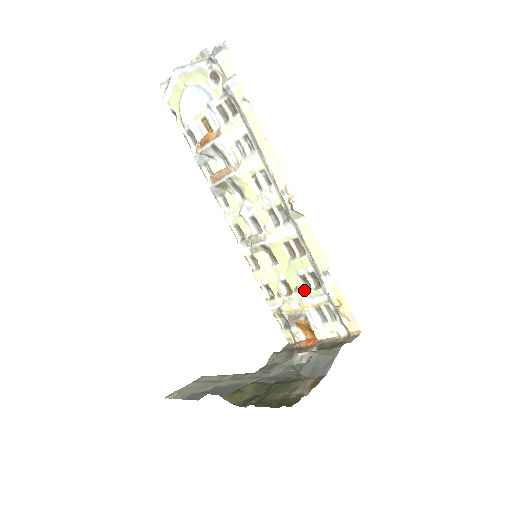
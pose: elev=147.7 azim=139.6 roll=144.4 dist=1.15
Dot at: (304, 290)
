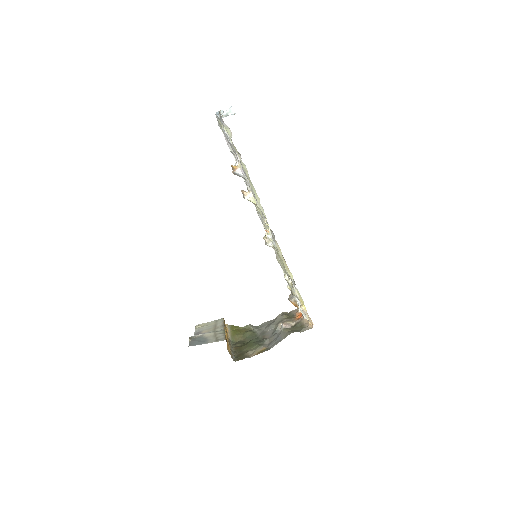
Dot at: (291, 284)
